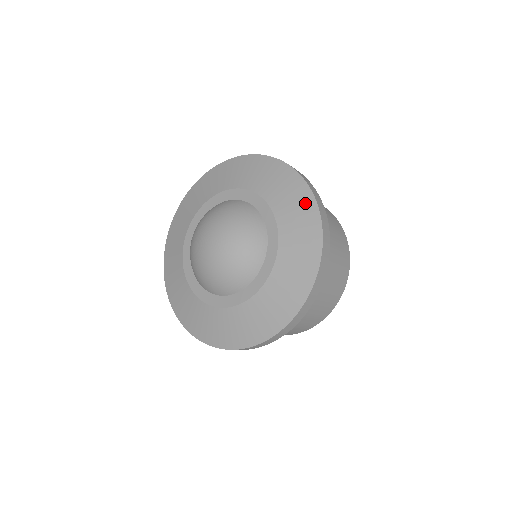
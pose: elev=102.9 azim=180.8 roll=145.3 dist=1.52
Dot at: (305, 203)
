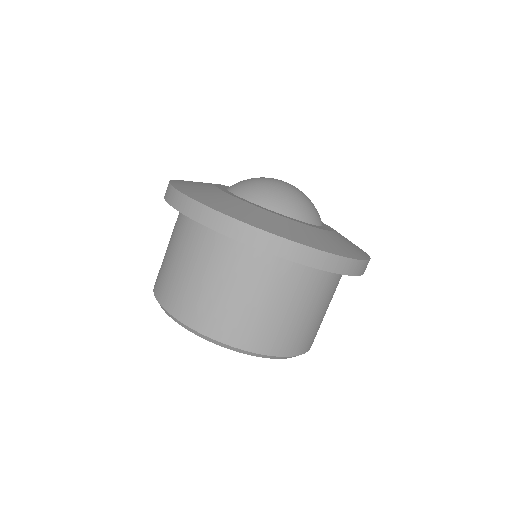
Dot at: occluded
